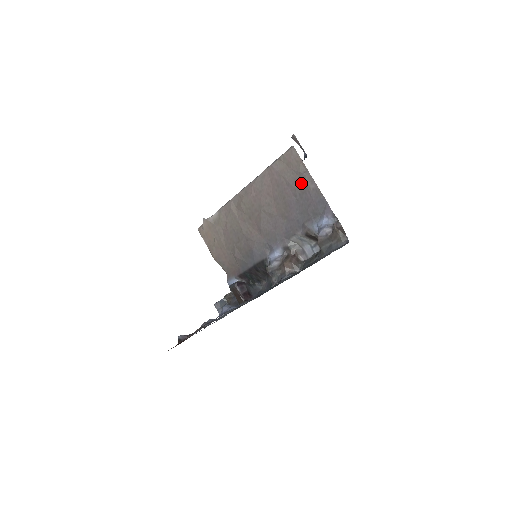
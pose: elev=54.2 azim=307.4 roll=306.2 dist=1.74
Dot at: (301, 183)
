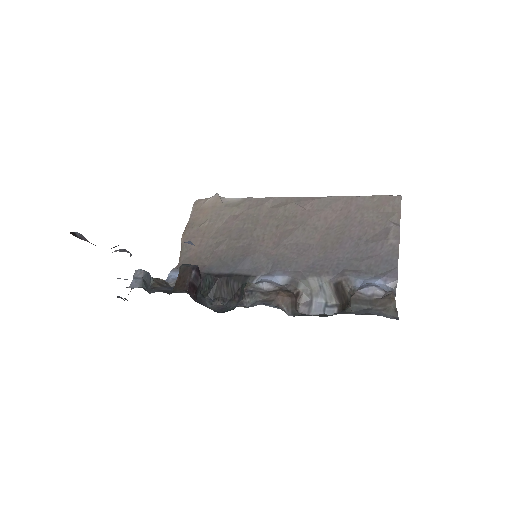
Dot at: (380, 231)
